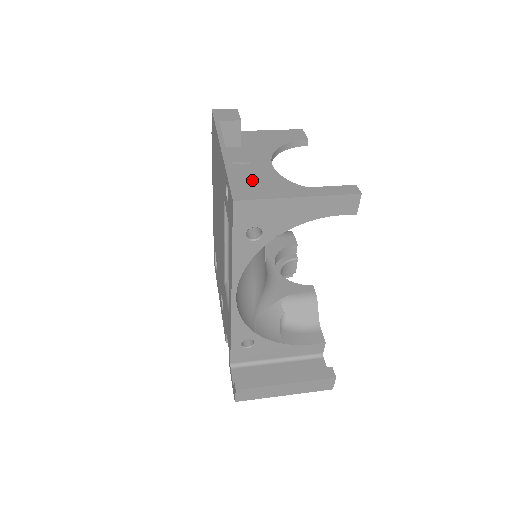
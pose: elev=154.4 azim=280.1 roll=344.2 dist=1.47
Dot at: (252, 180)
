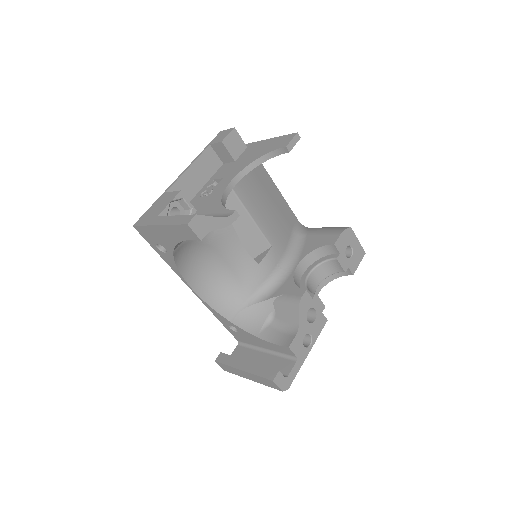
Dot at: (158, 207)
